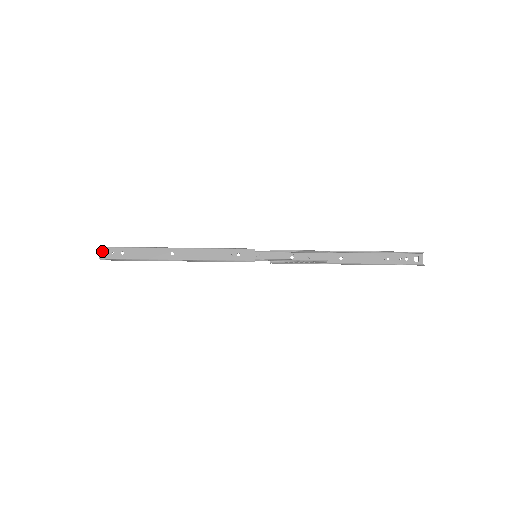
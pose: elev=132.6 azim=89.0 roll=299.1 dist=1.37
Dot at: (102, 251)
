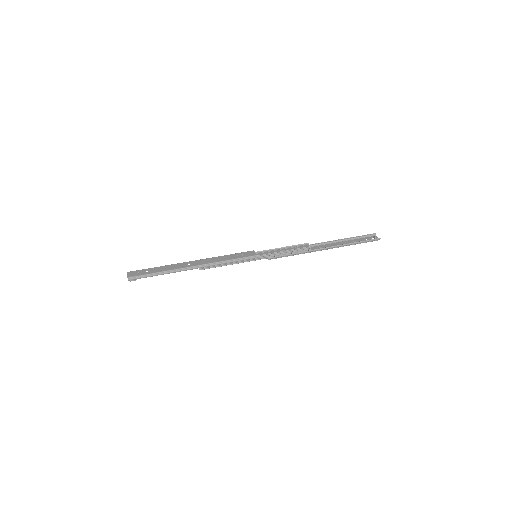
Dot at: (129, 273)
